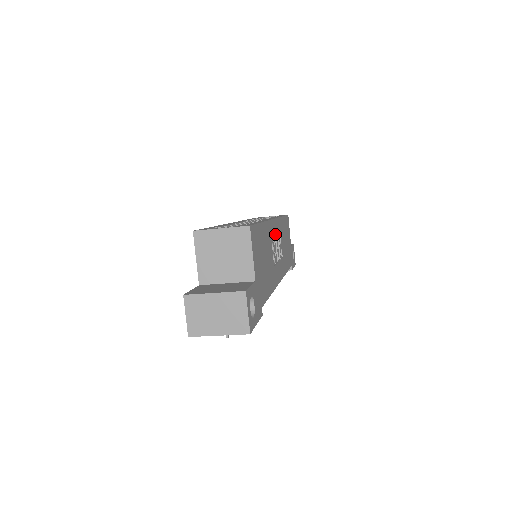
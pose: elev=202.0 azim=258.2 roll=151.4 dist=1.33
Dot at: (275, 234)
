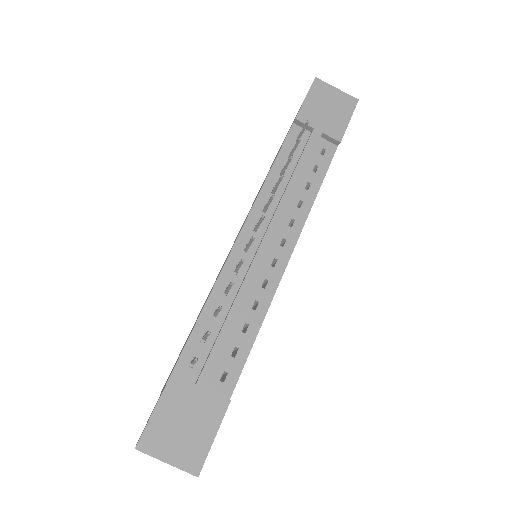
Dot at: occluded
